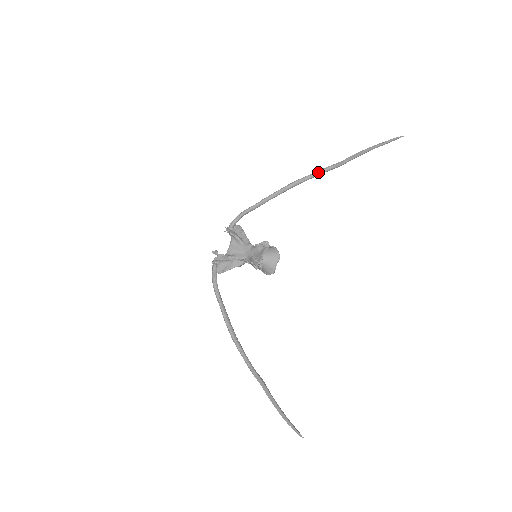
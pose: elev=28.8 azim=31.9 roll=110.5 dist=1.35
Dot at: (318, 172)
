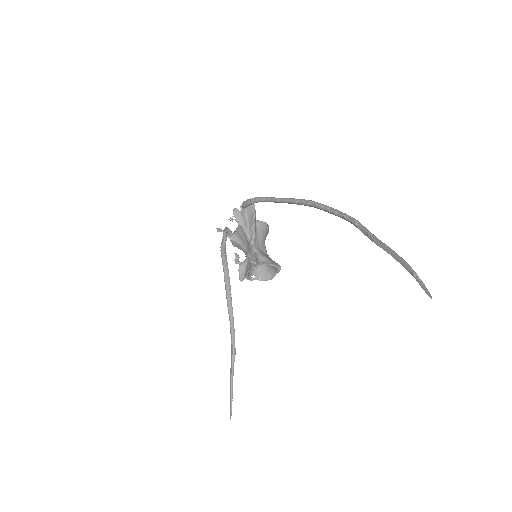
Dot at: (340, 216)
